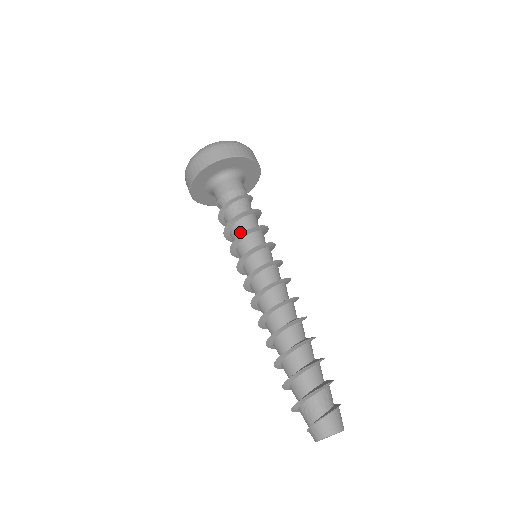
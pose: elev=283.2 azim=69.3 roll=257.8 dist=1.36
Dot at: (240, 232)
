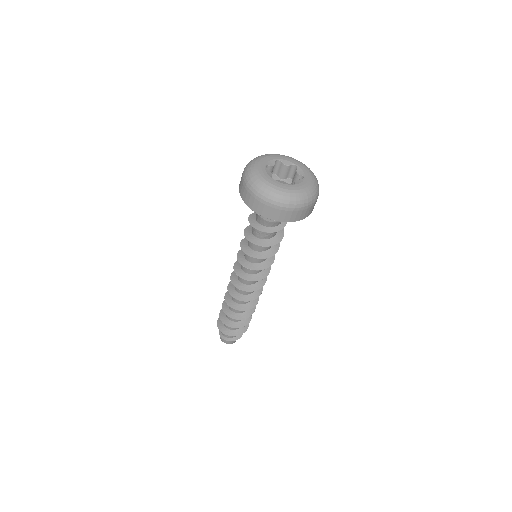
Dot at: (254, 248)
